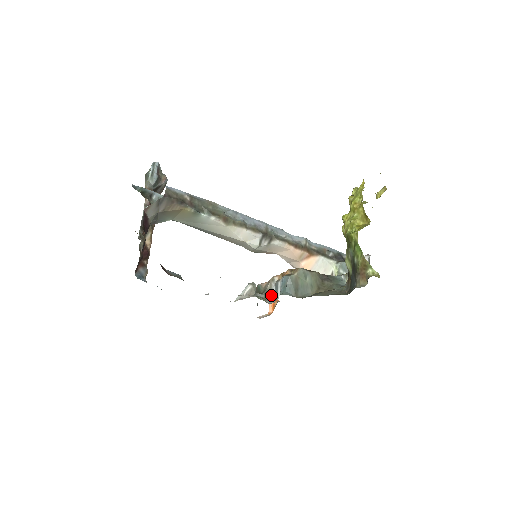
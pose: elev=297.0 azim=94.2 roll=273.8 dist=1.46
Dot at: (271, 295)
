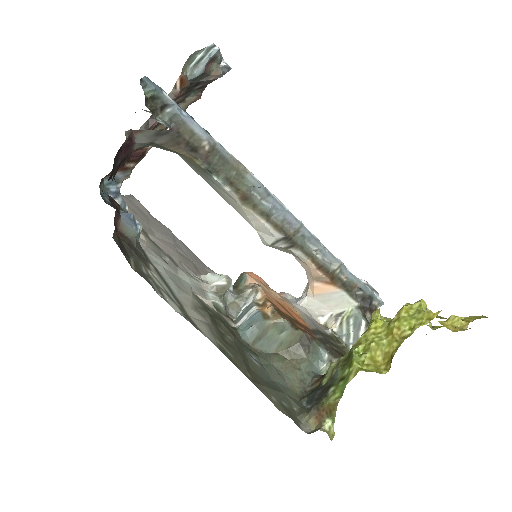
Dot at: (241, 305)
